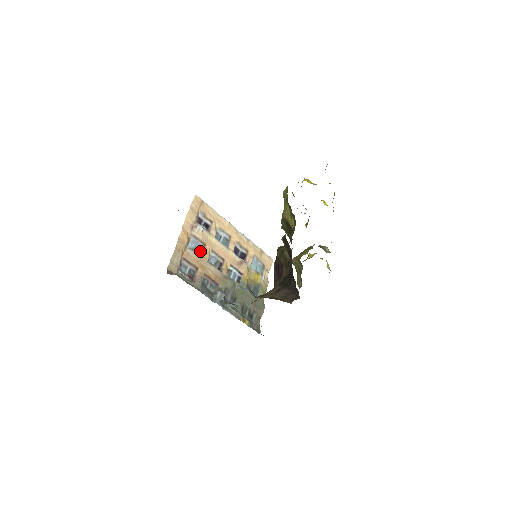
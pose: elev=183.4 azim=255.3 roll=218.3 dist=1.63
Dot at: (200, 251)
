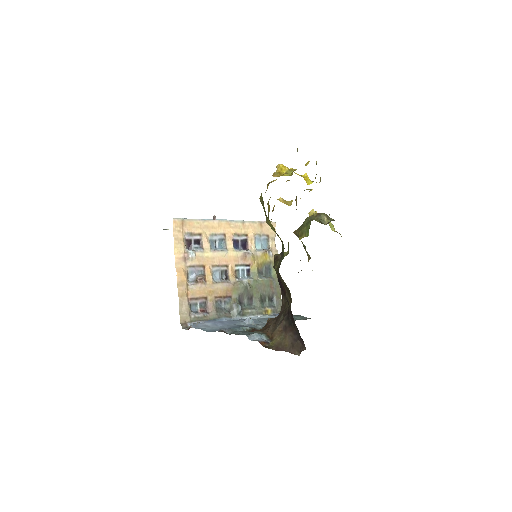
Dot at: (202, 279)
